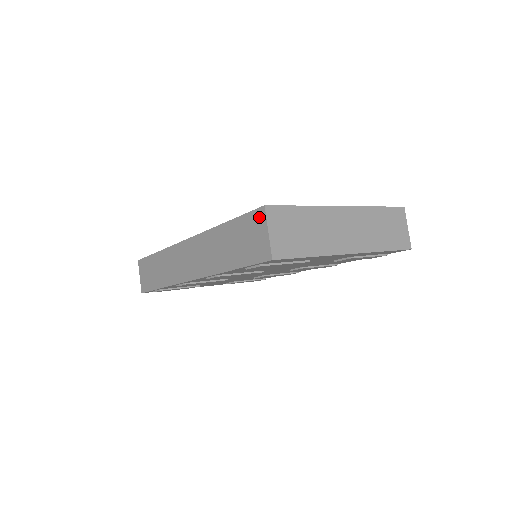
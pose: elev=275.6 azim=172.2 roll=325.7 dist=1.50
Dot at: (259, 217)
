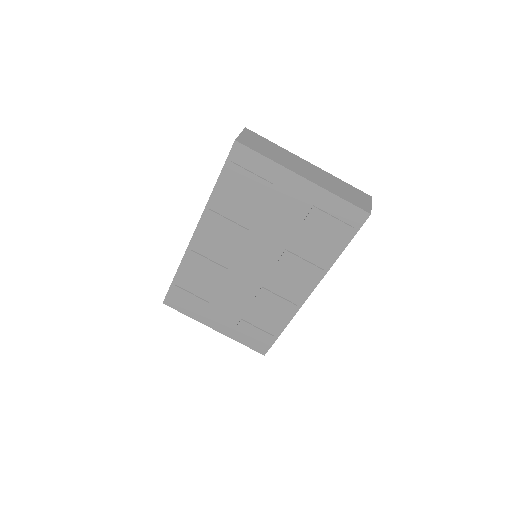
Dot at: occluded
